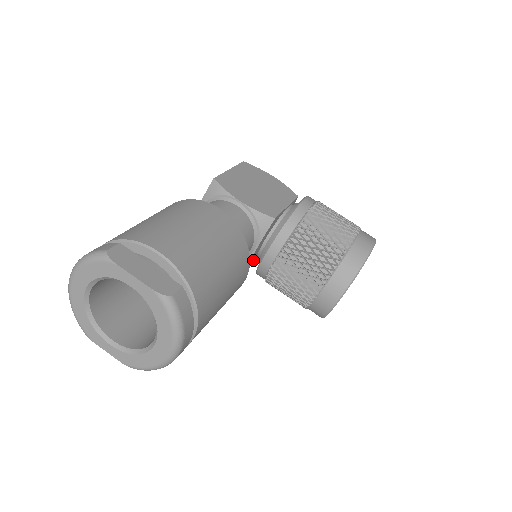
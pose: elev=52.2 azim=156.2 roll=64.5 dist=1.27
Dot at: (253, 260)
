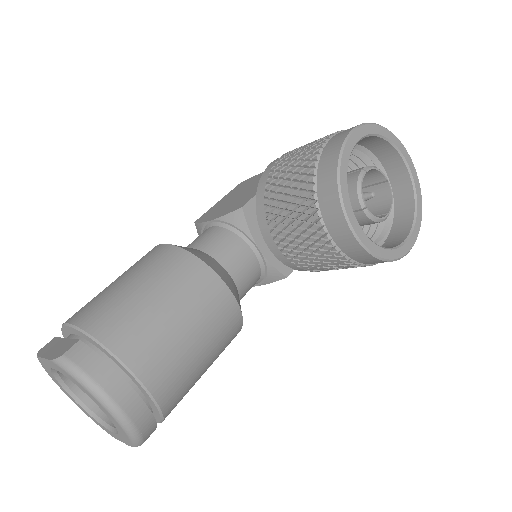
Dot at: occluded
